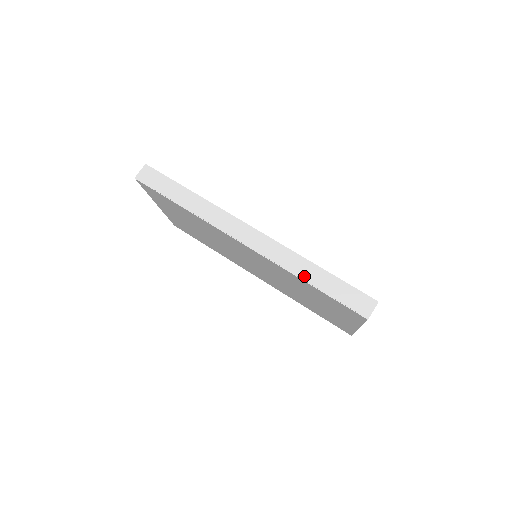
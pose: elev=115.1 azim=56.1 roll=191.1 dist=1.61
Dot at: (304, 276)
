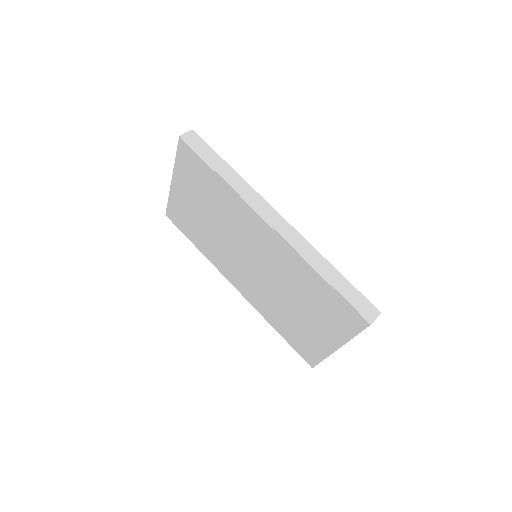
Dot at: (320, 270)
